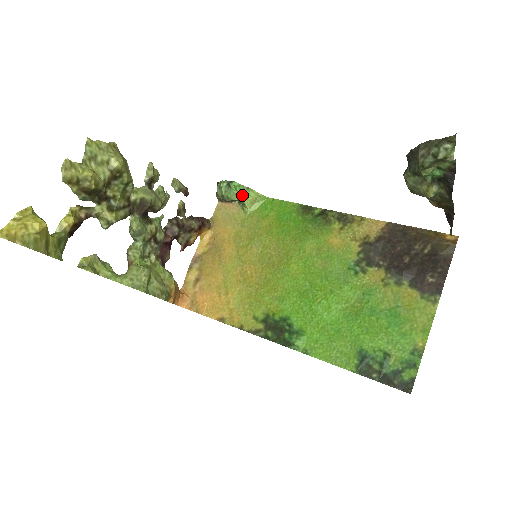
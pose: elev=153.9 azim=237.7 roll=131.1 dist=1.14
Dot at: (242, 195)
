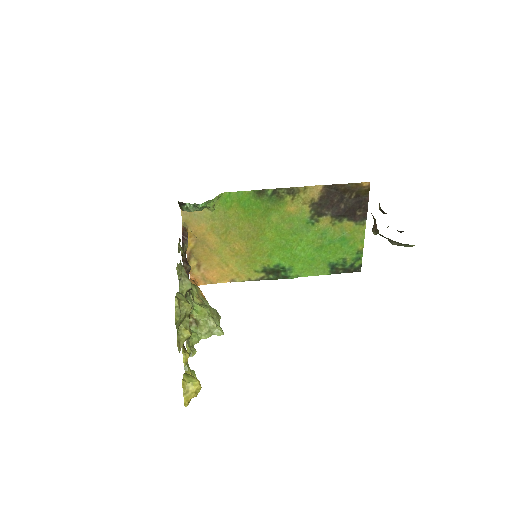
Dot at: (207, 204)
